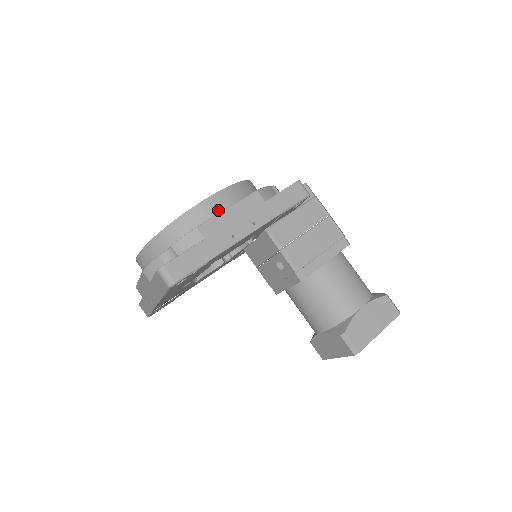
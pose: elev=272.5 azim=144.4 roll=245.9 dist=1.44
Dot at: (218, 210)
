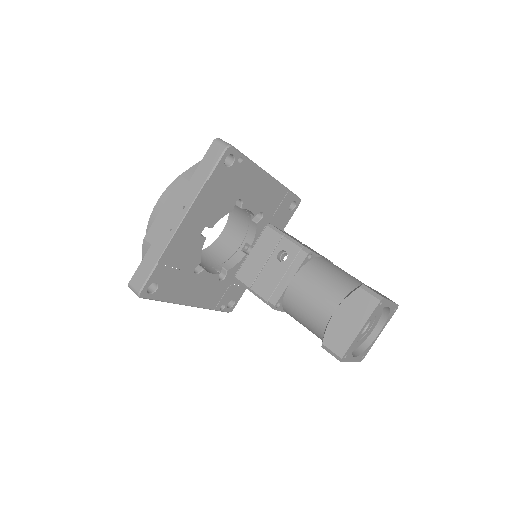
Dot at: occluded
